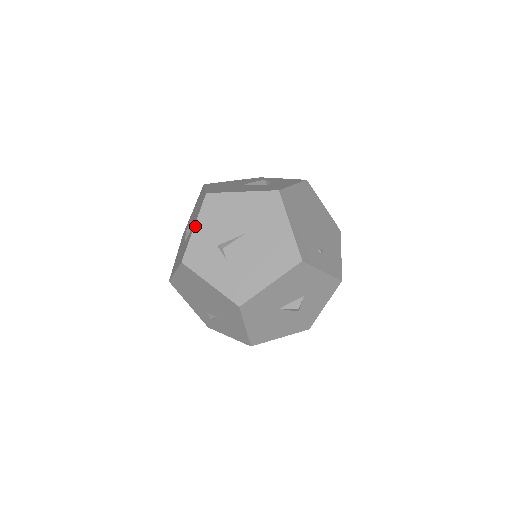
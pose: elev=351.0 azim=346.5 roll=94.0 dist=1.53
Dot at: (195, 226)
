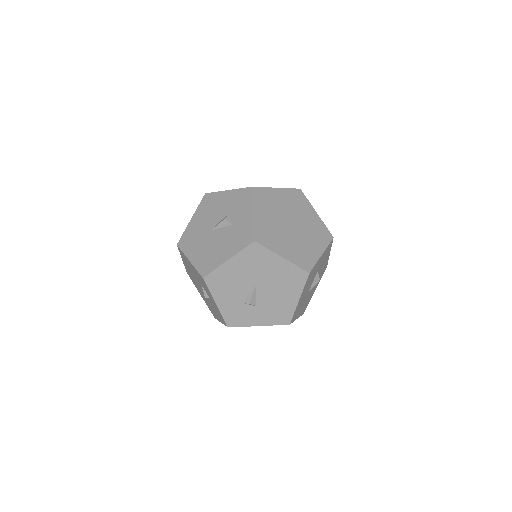
Dot at: (216, 302)
